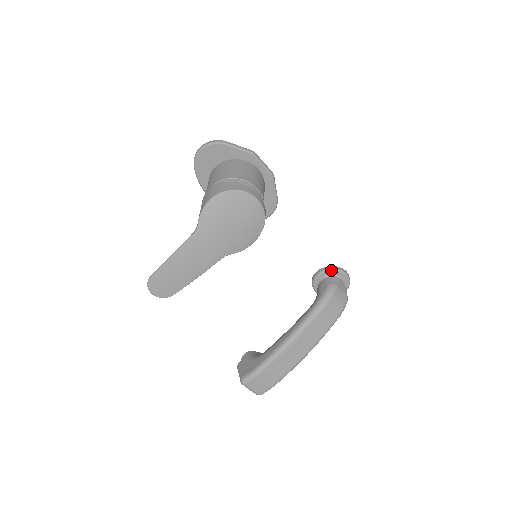
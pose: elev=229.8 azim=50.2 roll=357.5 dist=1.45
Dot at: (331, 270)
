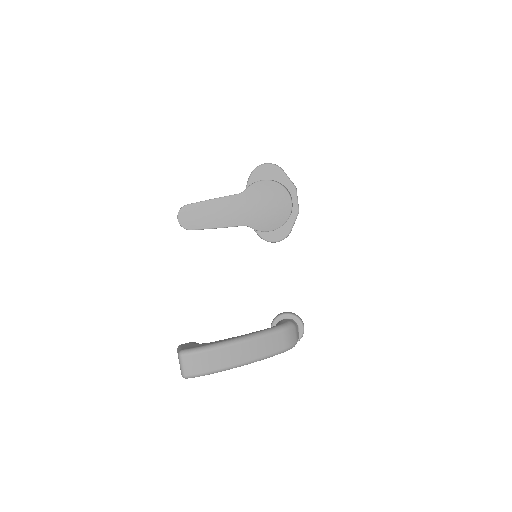
Dot at: (295, 316)
